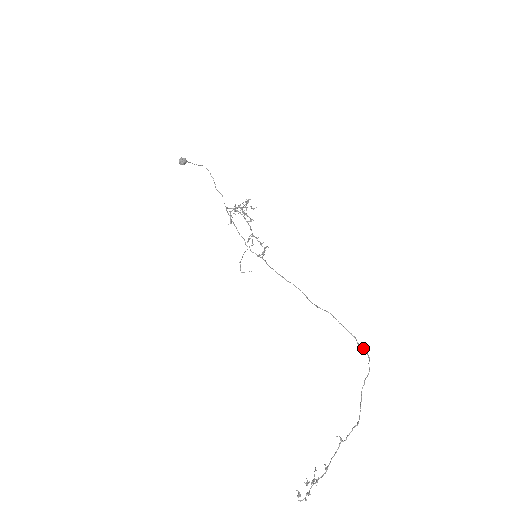
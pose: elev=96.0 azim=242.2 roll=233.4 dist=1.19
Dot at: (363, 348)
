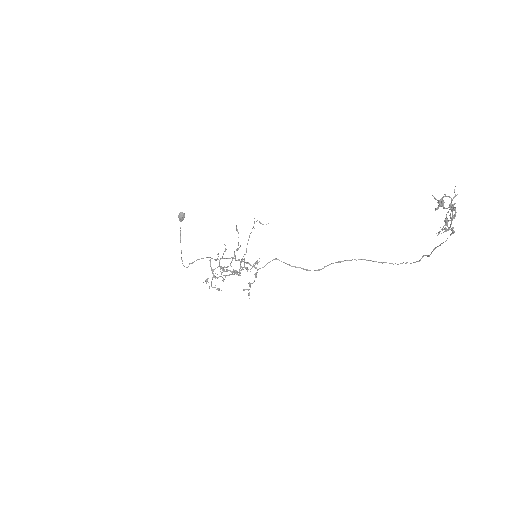
Dot at: occluded
